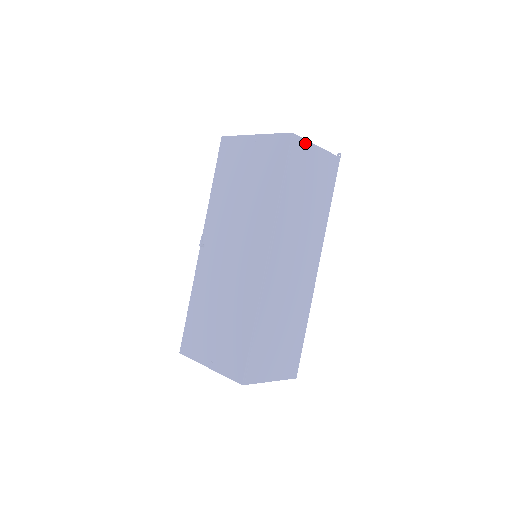
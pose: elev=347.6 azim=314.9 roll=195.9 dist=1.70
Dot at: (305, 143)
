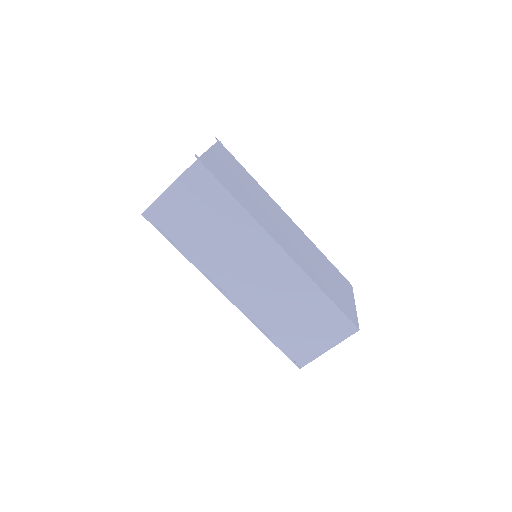
Dot at: (157, 203)
